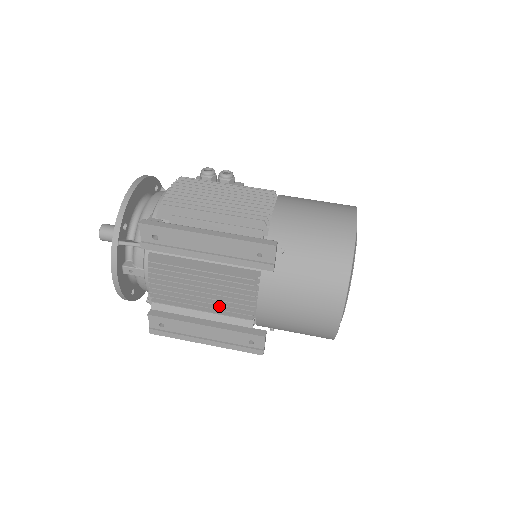
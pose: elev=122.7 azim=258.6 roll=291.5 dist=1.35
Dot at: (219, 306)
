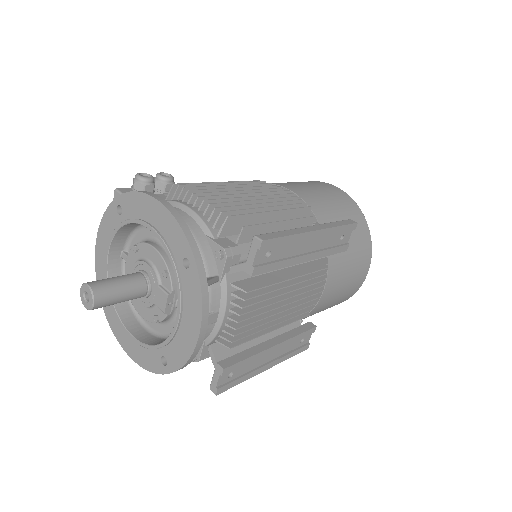
Dot at: occluded
